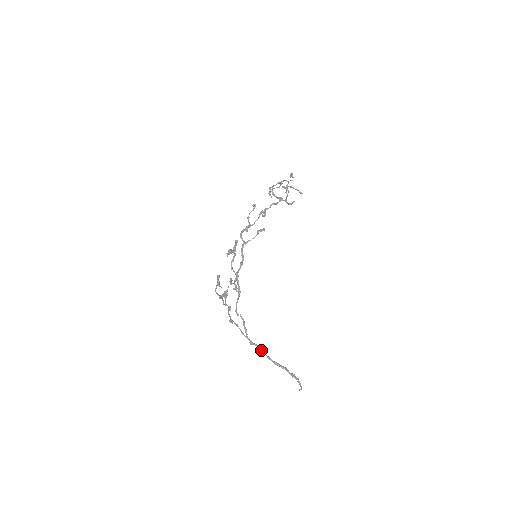
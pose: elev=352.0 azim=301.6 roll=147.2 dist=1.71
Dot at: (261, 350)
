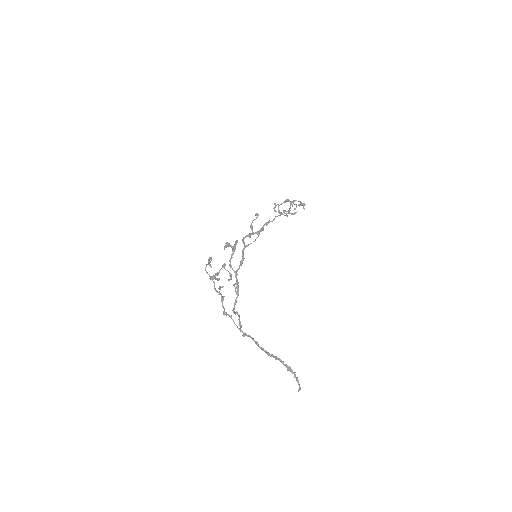
Dot at: (254, 341)
